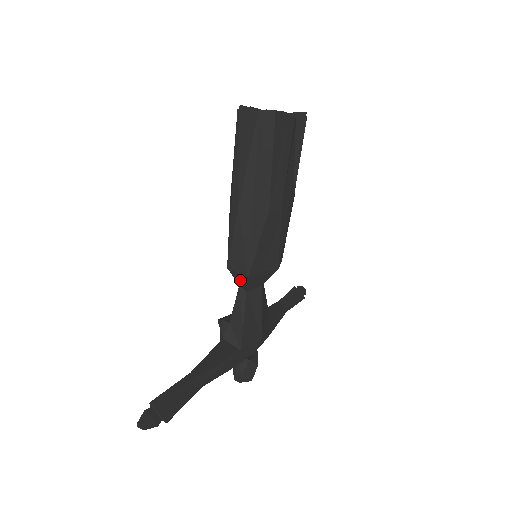
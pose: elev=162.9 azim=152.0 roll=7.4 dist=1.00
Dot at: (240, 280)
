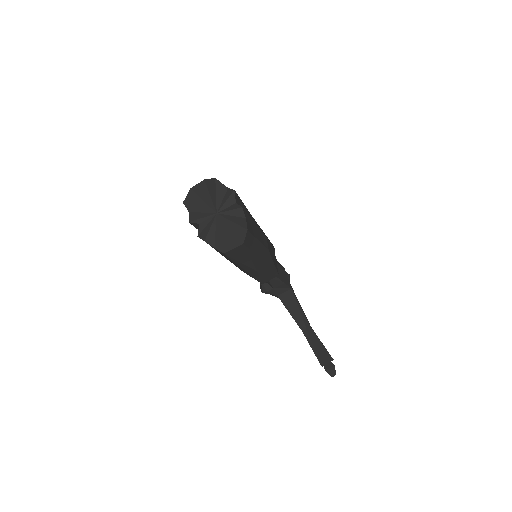
Dot at: occluded
